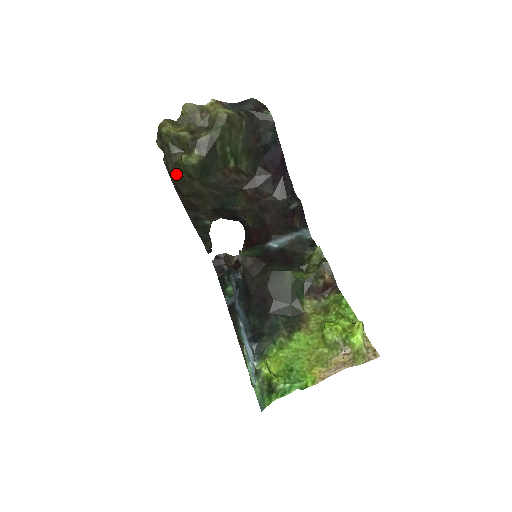
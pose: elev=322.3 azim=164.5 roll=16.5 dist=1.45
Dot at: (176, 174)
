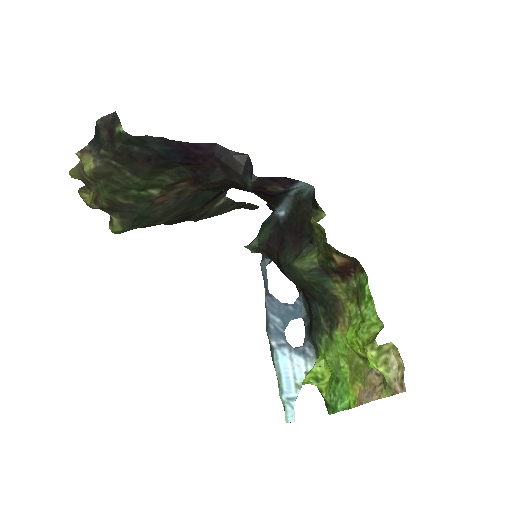
Dot at: occluded
